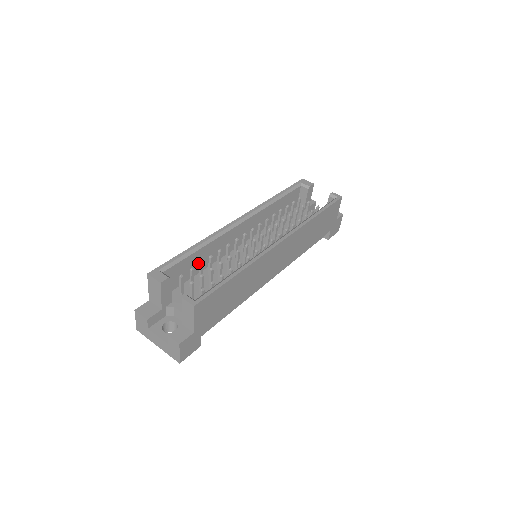
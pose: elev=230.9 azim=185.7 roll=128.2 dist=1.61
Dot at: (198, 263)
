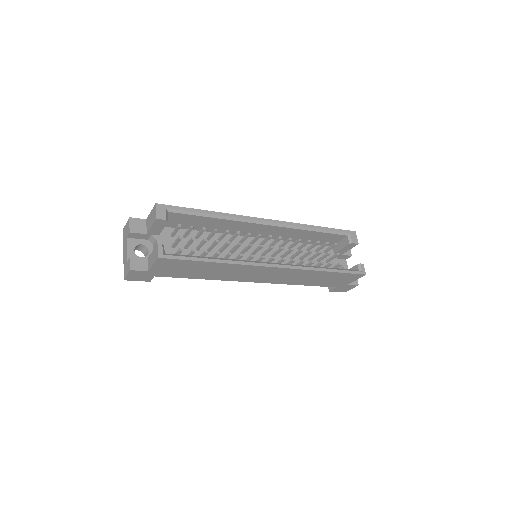
Dot at: (205, 225)
